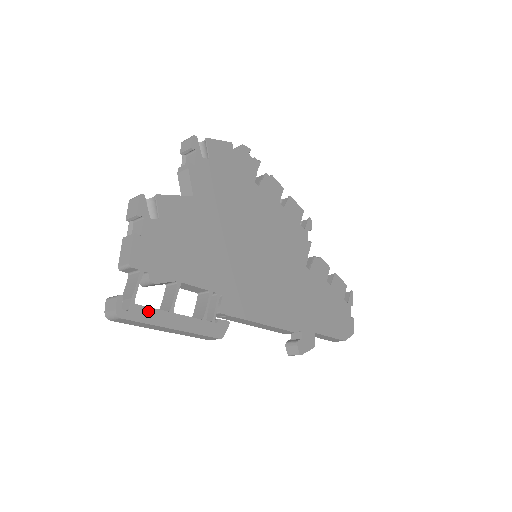
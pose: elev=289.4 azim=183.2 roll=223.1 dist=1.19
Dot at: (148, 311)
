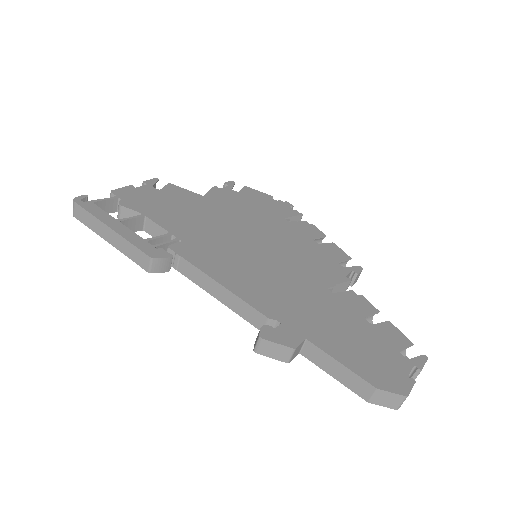
Dot at: (99, 210)
